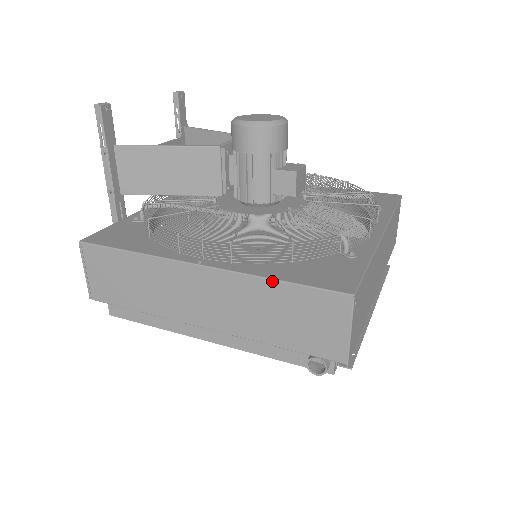
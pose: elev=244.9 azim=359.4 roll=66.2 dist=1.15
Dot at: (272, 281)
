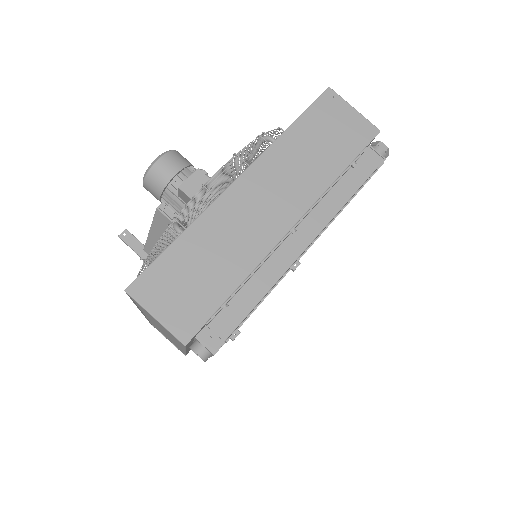
Dot at: (135, 304)
